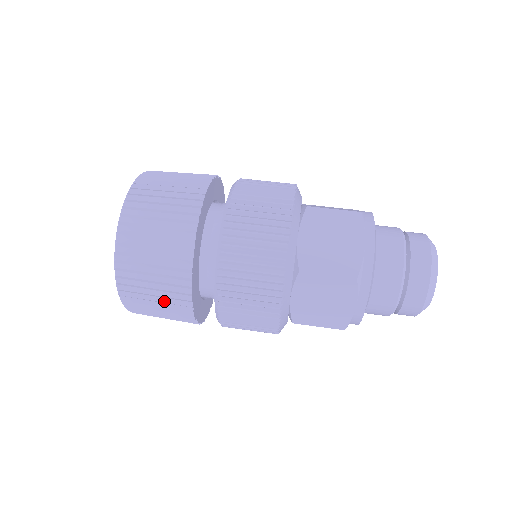
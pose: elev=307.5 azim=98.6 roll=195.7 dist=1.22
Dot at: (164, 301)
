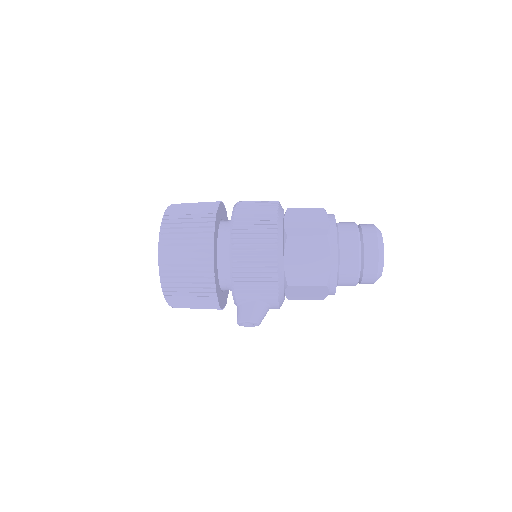
Dot at: (196, 214)
